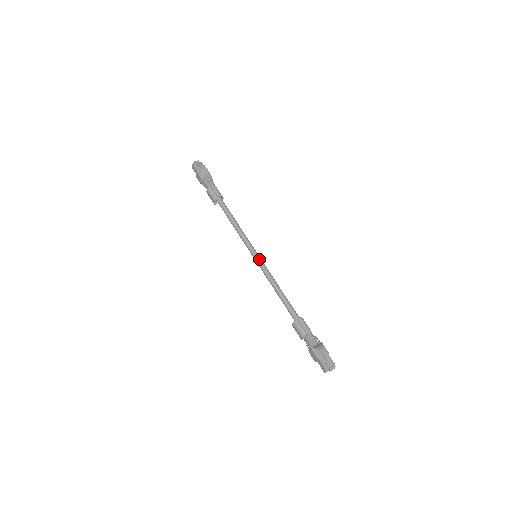
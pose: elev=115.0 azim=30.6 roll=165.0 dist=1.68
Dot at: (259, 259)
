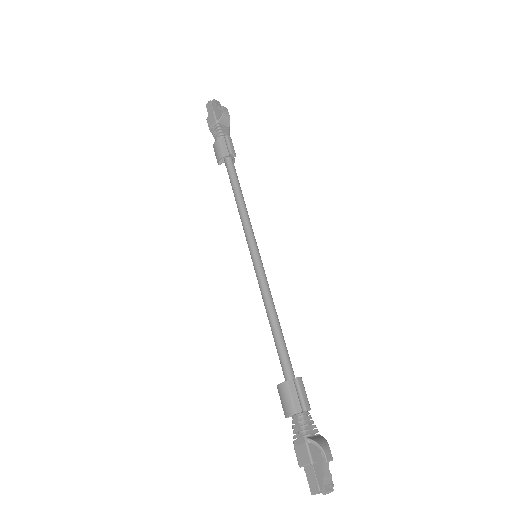
Dot at: (260, 261)
